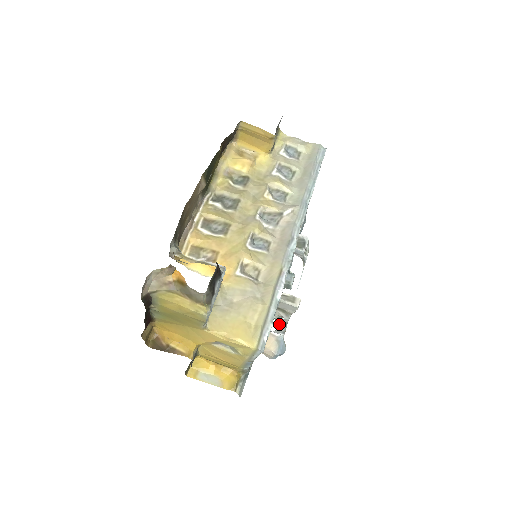
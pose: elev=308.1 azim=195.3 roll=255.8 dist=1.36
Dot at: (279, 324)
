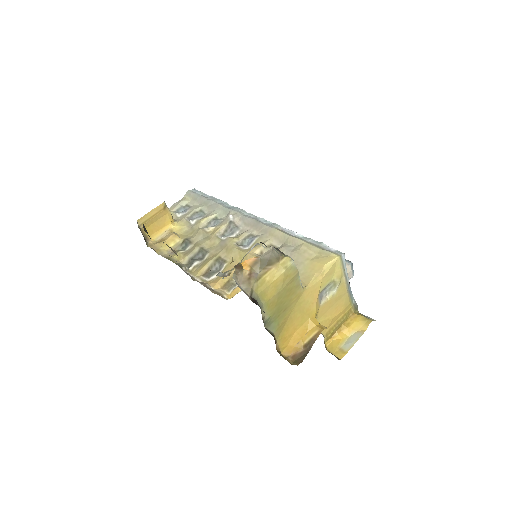
Dot at: occluded
